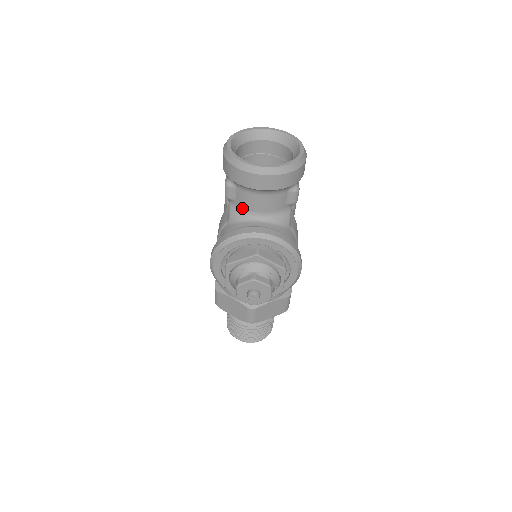
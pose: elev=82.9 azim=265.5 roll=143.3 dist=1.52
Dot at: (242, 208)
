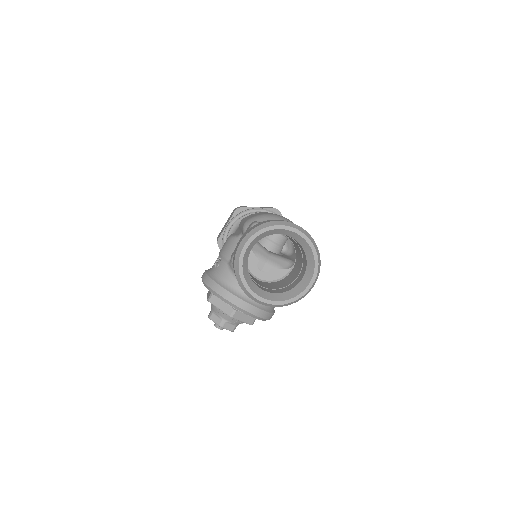
Dot at: occluded
